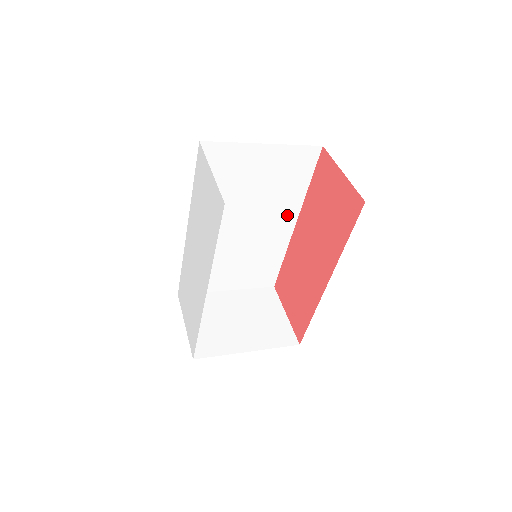
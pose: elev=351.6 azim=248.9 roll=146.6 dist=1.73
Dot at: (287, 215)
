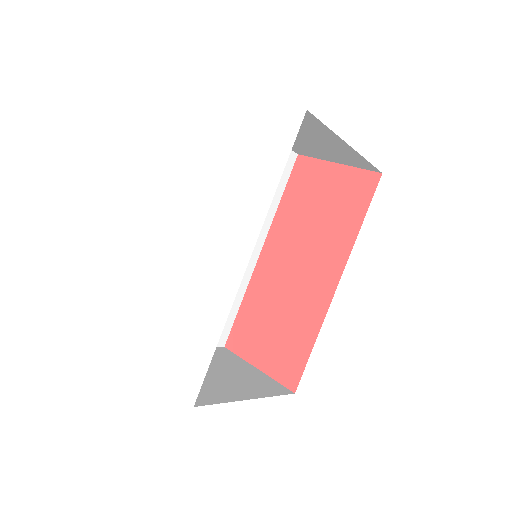
Dot at: occluded
